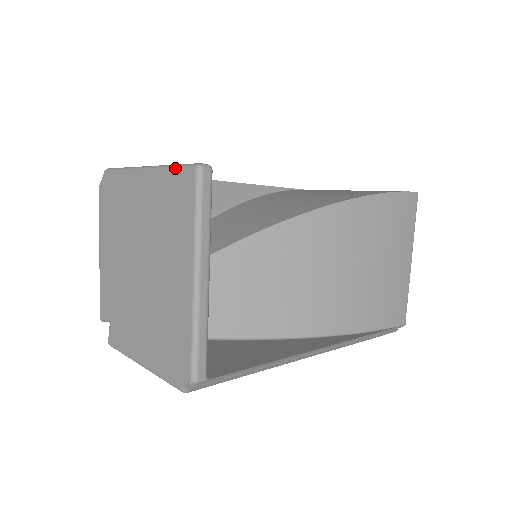
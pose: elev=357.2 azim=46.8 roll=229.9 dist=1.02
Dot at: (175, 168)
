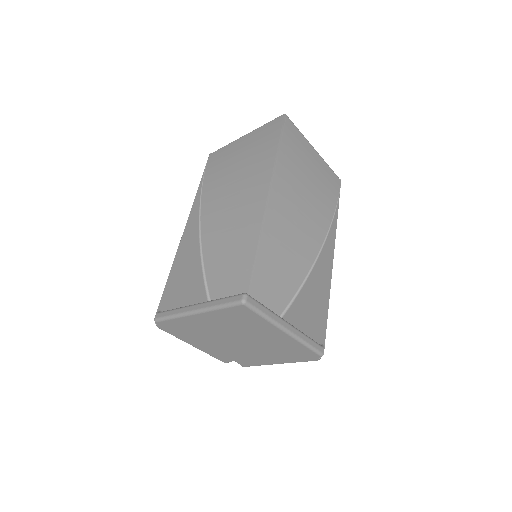
Dot at: (225, 308)
